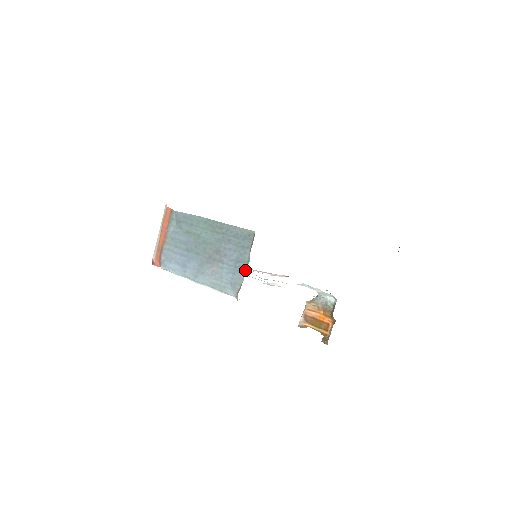
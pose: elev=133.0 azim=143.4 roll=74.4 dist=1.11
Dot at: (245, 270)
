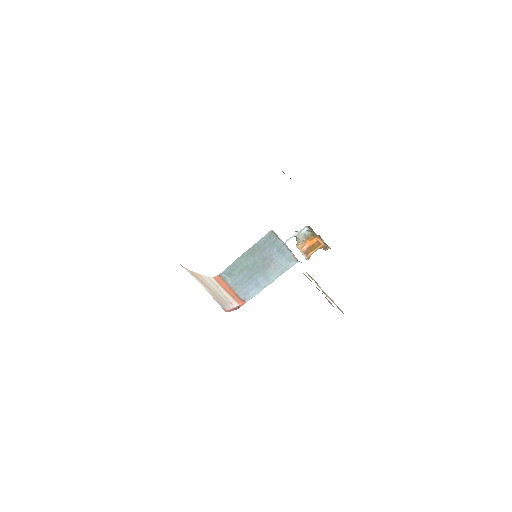
Dot at: (287, 248)
